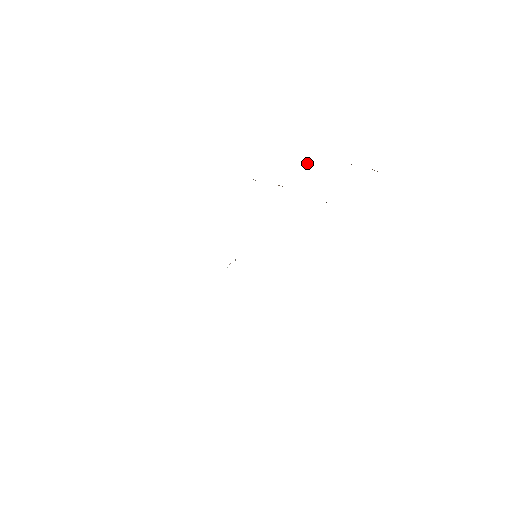
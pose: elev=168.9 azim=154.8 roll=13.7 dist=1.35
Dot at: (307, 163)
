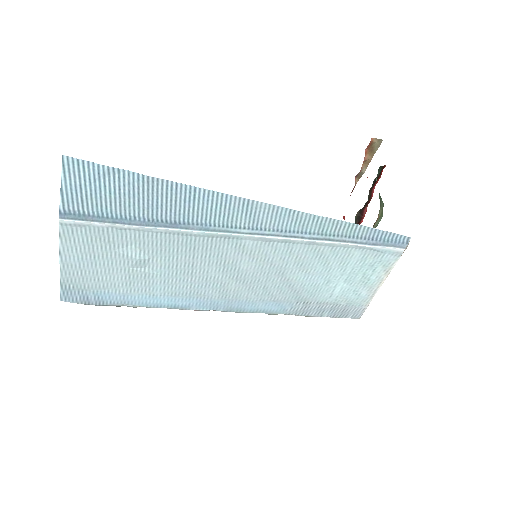
Dot at: (344, 218)
